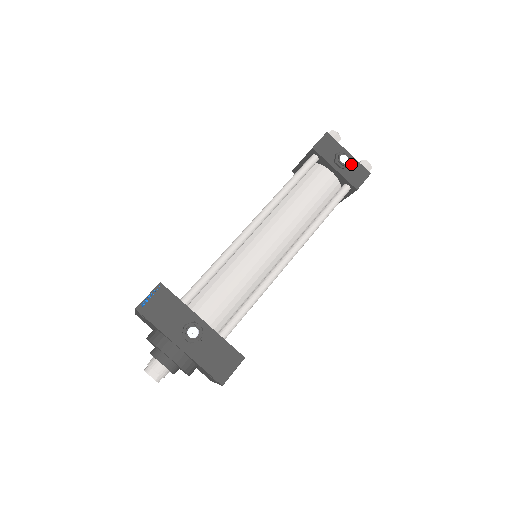
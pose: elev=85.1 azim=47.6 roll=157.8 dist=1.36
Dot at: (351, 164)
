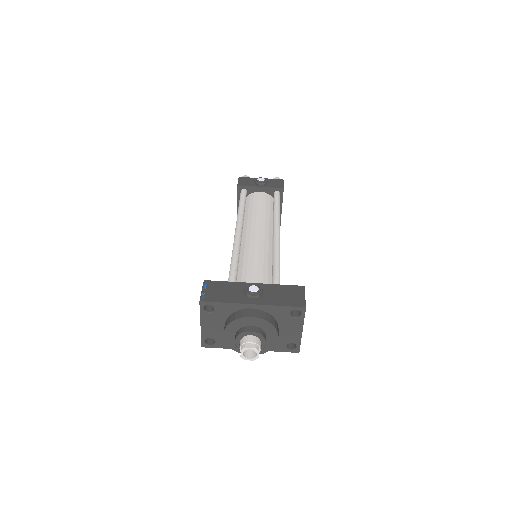
Dot at: (268, 181)
